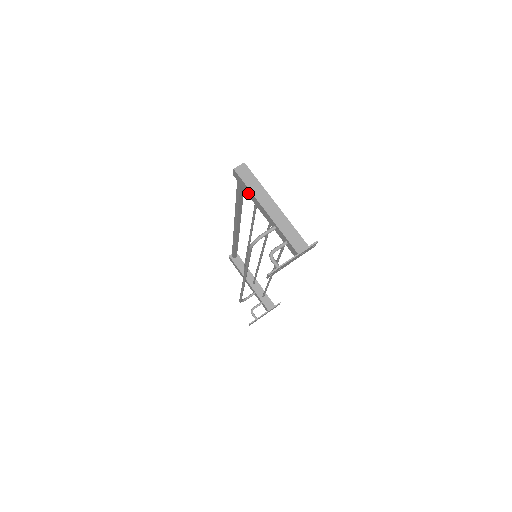
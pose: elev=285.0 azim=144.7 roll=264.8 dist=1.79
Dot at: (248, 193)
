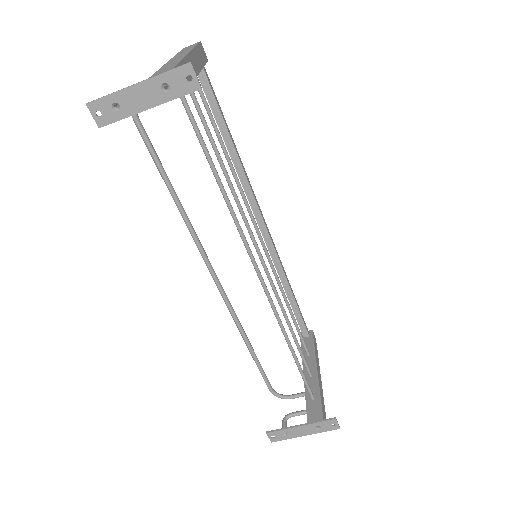
Dot at: occluded
